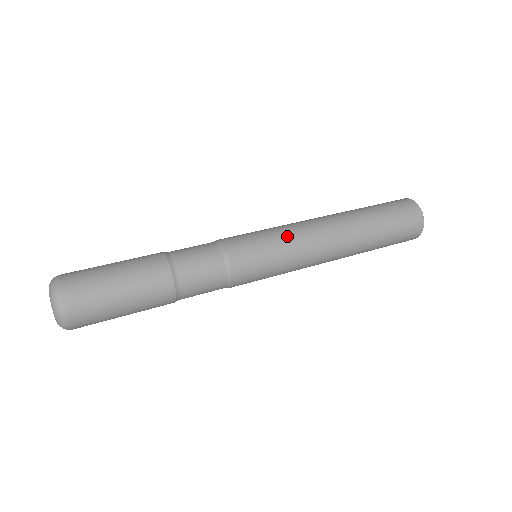
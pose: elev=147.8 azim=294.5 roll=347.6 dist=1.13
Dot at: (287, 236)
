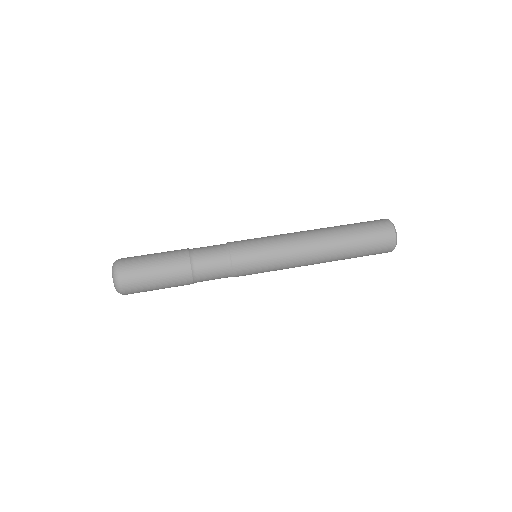
Dot at: (280, 259)
